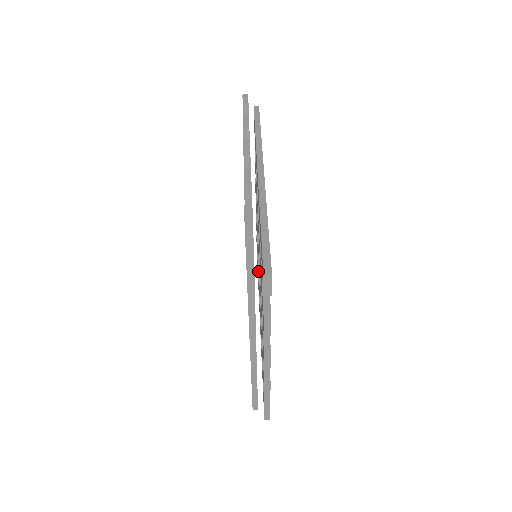
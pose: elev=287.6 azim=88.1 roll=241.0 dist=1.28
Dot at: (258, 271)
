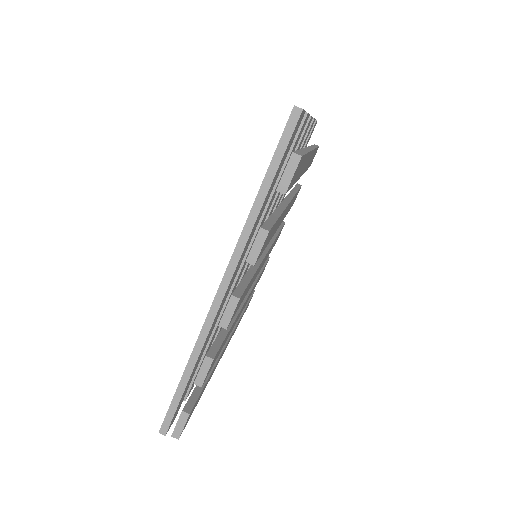
Dot at: occluded
